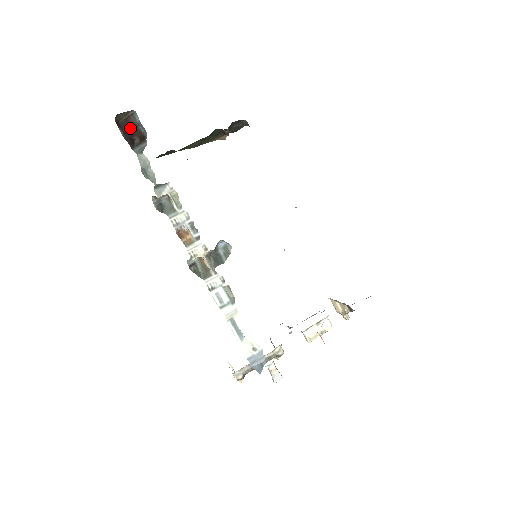
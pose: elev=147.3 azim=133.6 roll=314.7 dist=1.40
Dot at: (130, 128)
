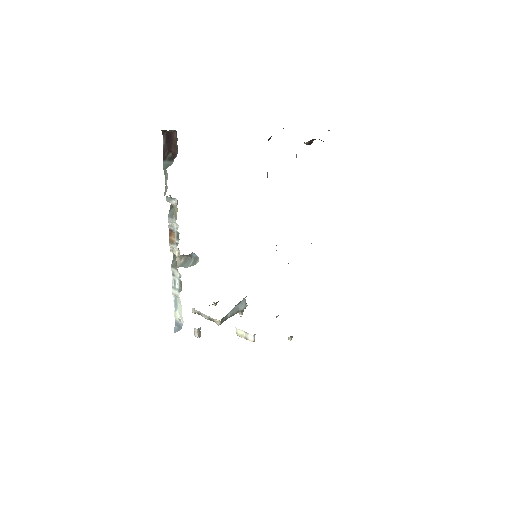
Dot at: (171, 141)
